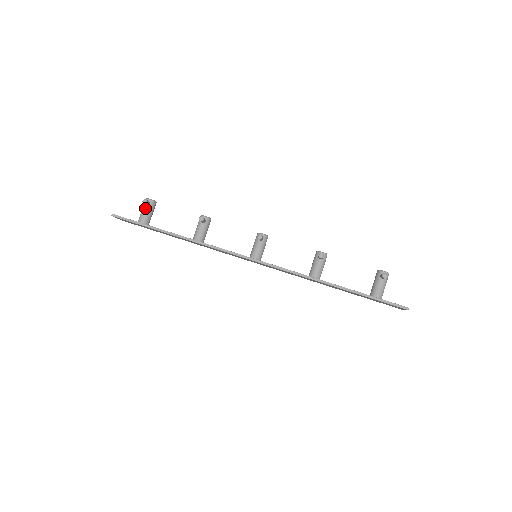
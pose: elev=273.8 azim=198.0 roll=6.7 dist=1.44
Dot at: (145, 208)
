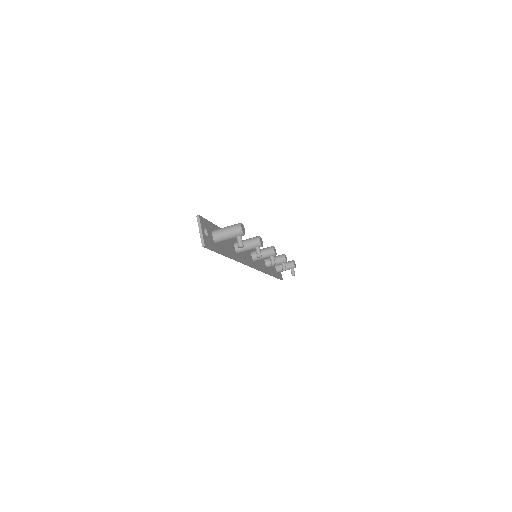
Dot at: occluded
